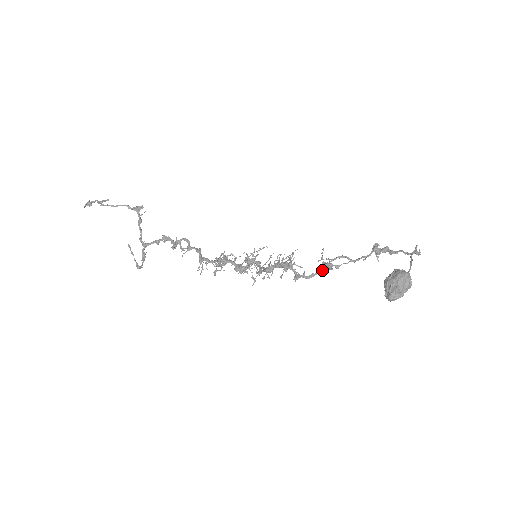
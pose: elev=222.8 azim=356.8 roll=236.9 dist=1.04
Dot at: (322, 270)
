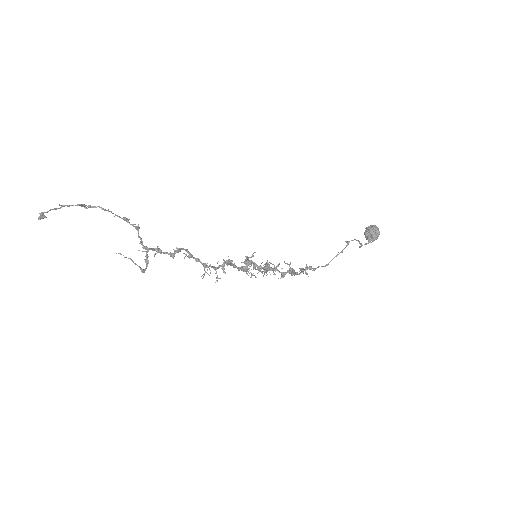
Dot at: (294, 271)
